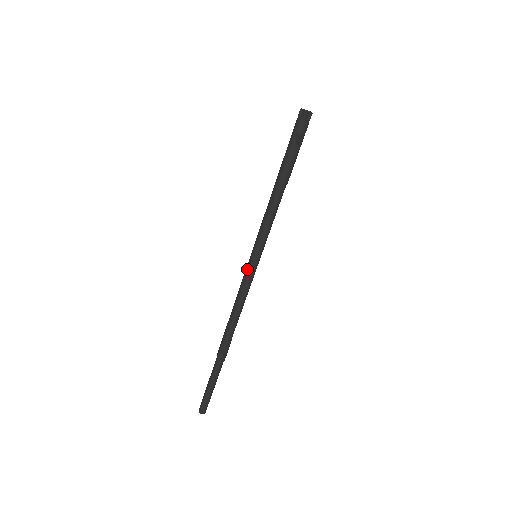
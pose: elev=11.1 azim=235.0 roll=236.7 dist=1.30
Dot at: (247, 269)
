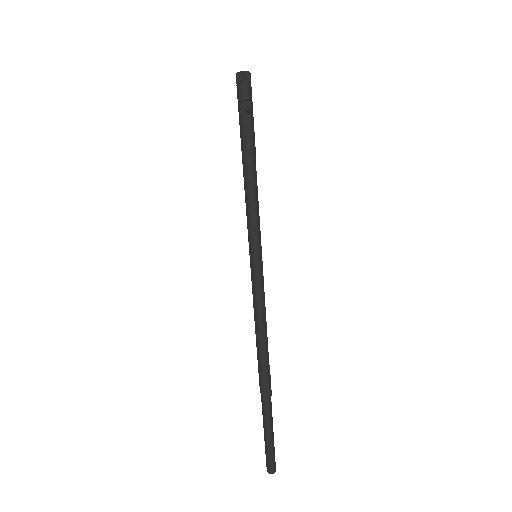
Dot at: (252, 275)
